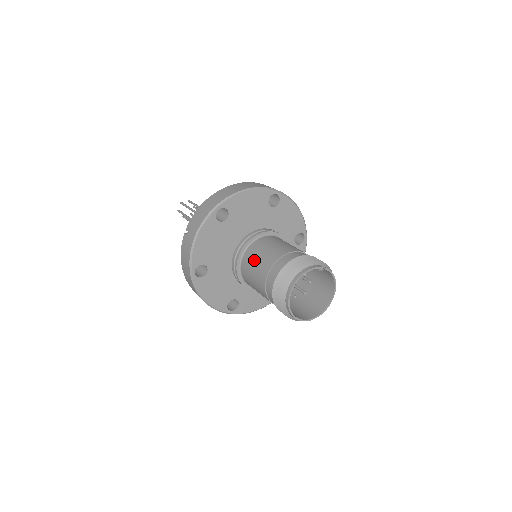
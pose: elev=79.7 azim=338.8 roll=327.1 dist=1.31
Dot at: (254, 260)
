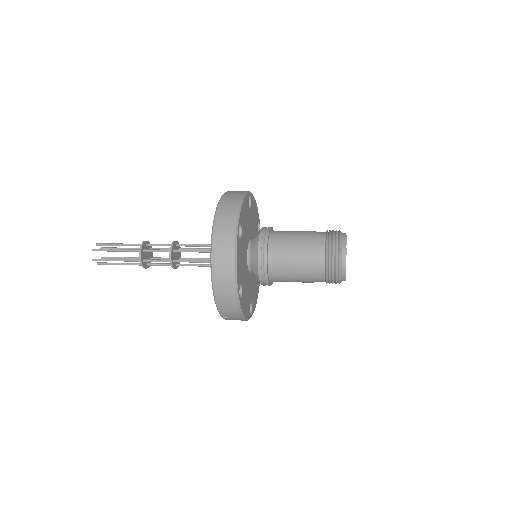
Dot at: (288, 279)
